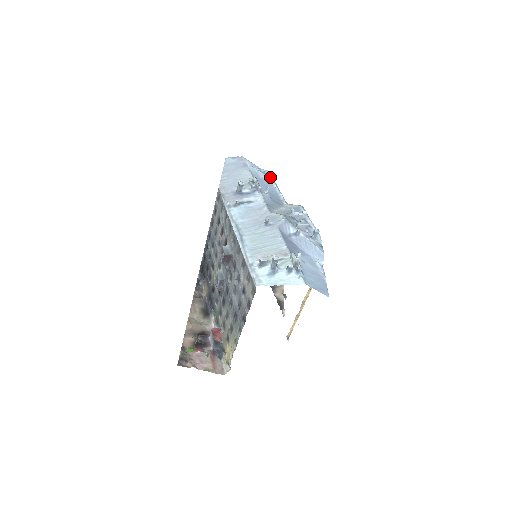
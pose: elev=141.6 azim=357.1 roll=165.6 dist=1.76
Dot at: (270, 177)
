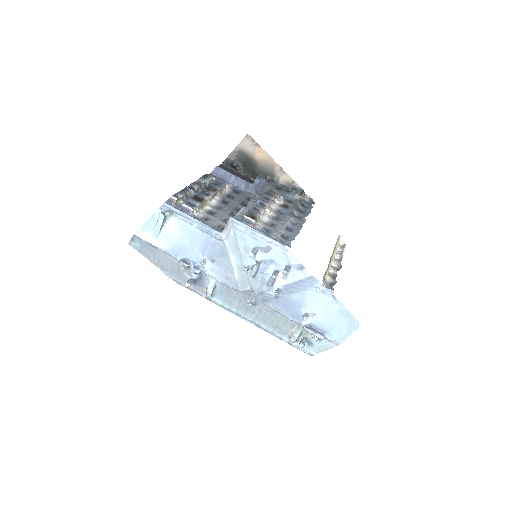
Dot at: (170, 213)
